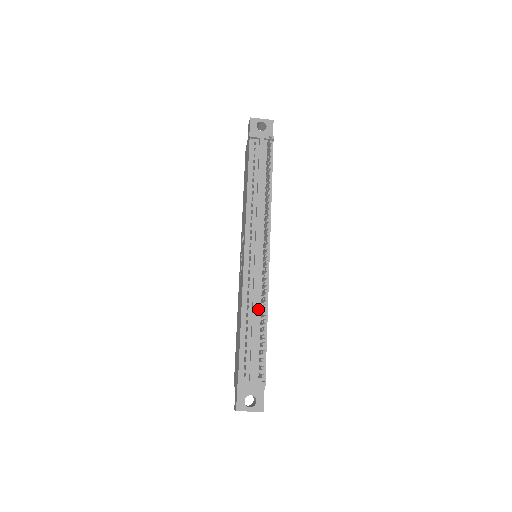
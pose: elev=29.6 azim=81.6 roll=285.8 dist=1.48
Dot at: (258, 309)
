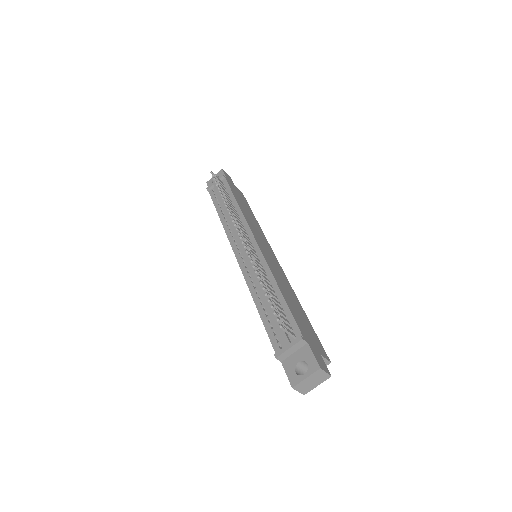
Dot at: occluded
